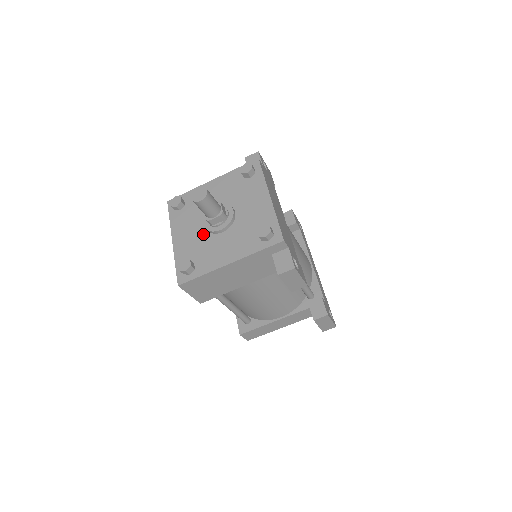
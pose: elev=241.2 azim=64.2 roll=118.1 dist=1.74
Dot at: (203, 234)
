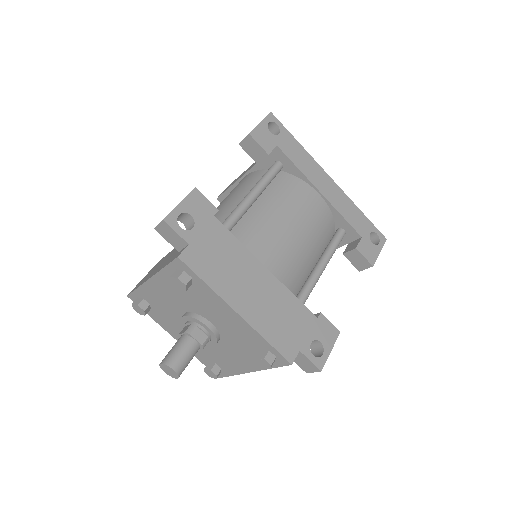
Dot at: occluded
